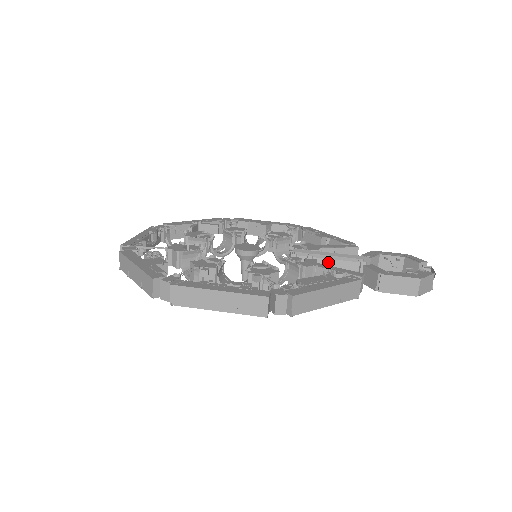
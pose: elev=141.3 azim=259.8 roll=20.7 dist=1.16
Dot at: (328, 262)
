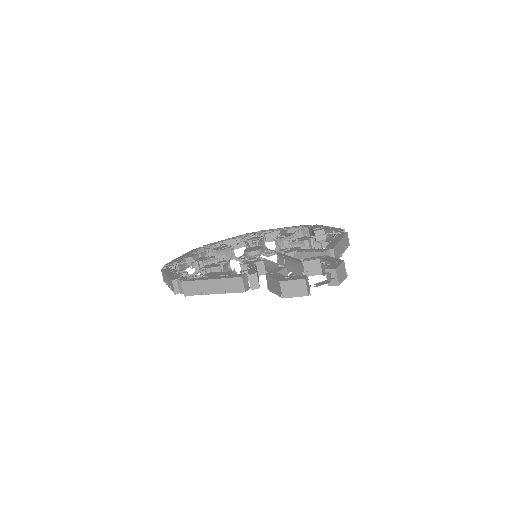
Dot at: (269, 263)
